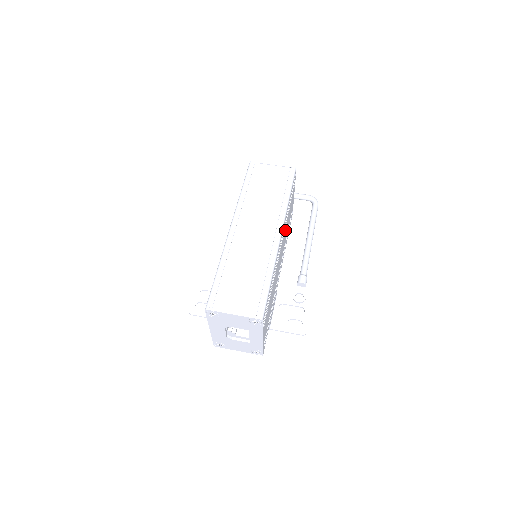
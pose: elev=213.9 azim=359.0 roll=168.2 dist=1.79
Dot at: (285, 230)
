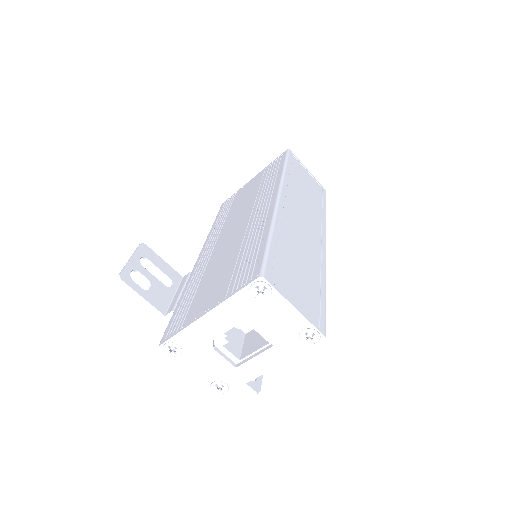
Dot at: occluded
